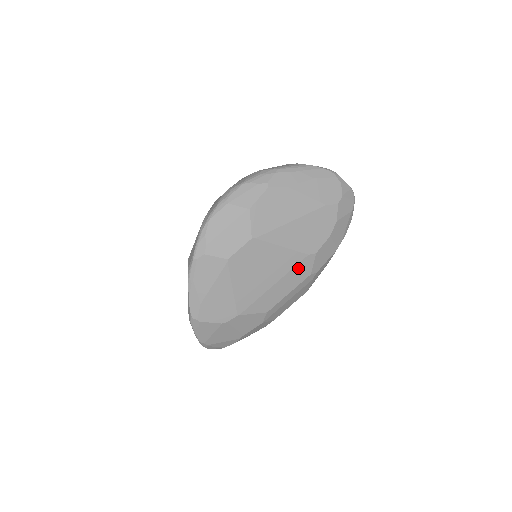
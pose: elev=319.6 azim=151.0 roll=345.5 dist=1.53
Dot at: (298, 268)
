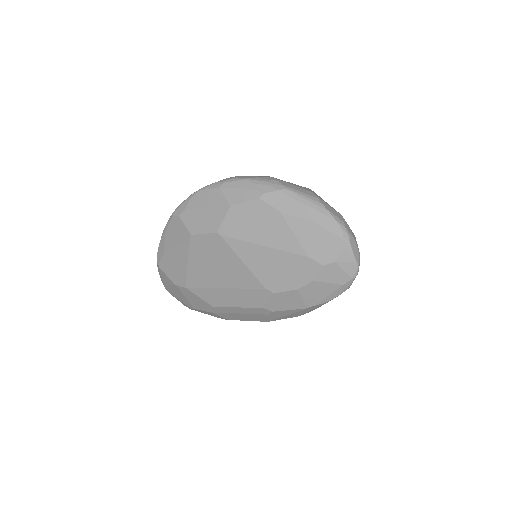
Dot at: (252, 292)
